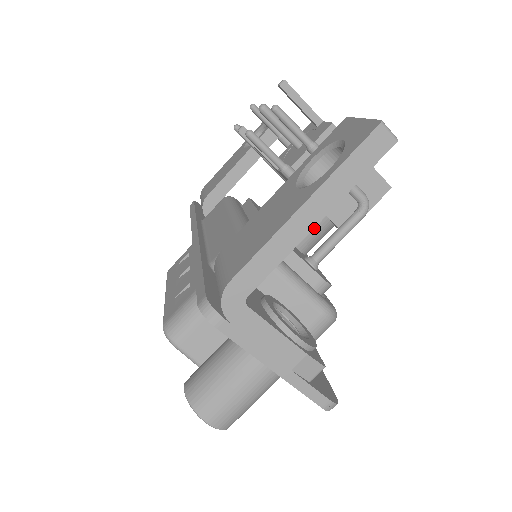
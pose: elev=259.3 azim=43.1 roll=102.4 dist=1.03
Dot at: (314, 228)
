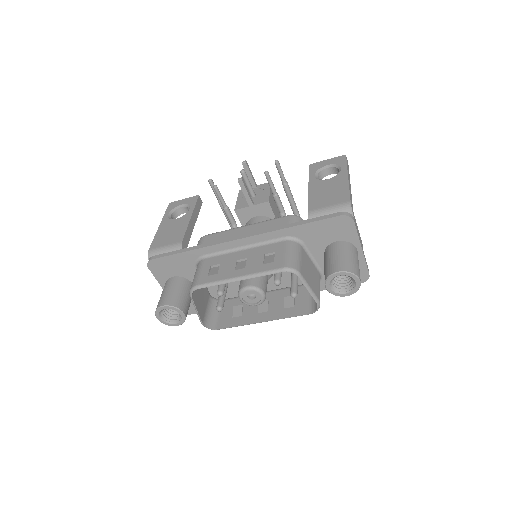
Dot at: occluded
